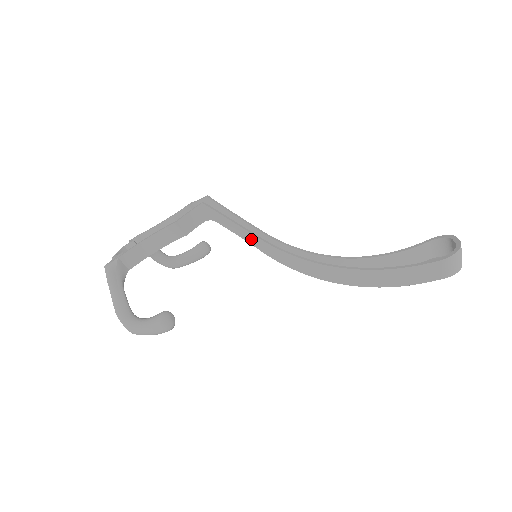
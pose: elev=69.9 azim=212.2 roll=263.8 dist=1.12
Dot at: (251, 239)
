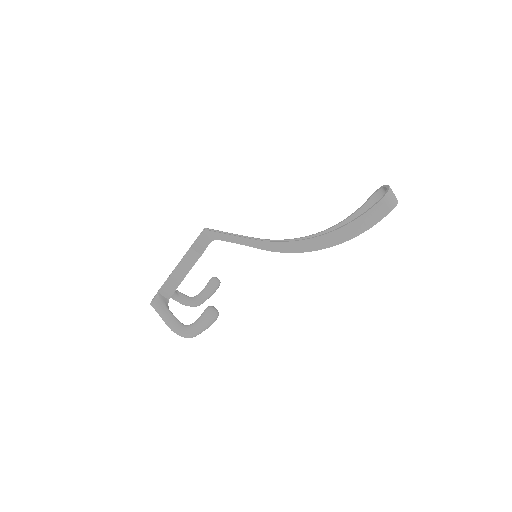
Dot at: (248, 242)
